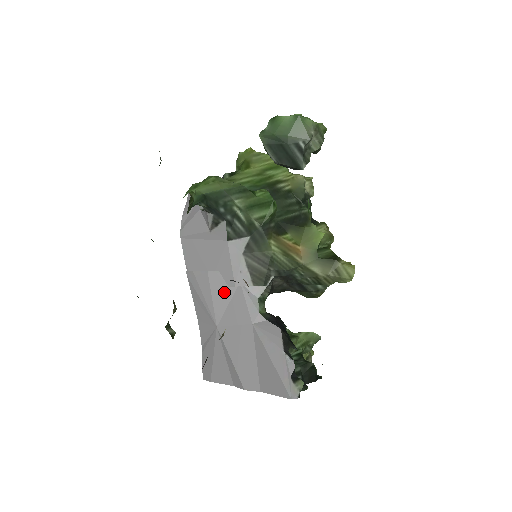
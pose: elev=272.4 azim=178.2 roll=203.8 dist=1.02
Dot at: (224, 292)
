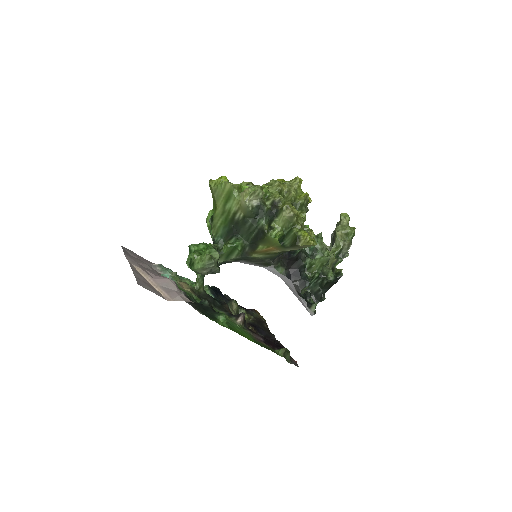
Dot at: occluded
